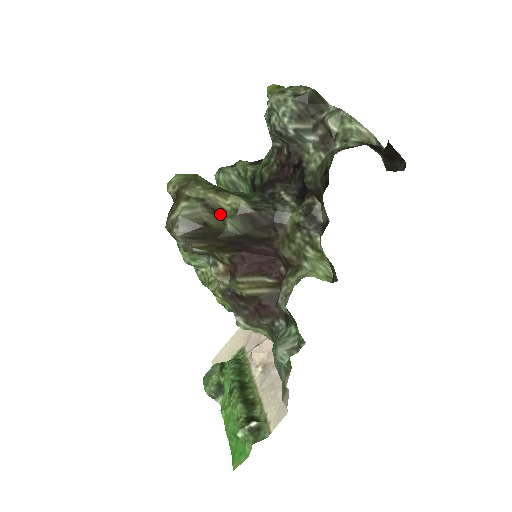
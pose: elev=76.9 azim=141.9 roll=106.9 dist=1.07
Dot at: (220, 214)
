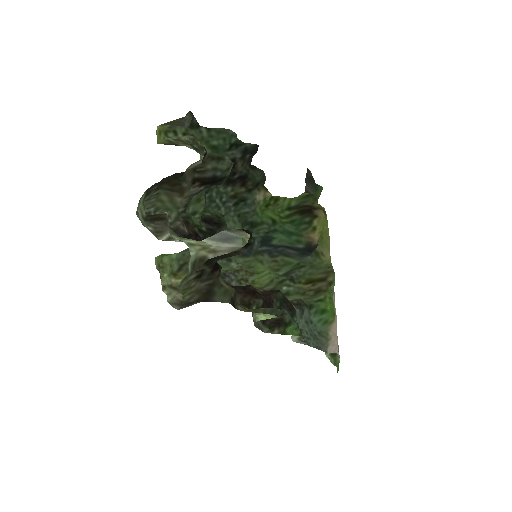
Dot at: occluded
